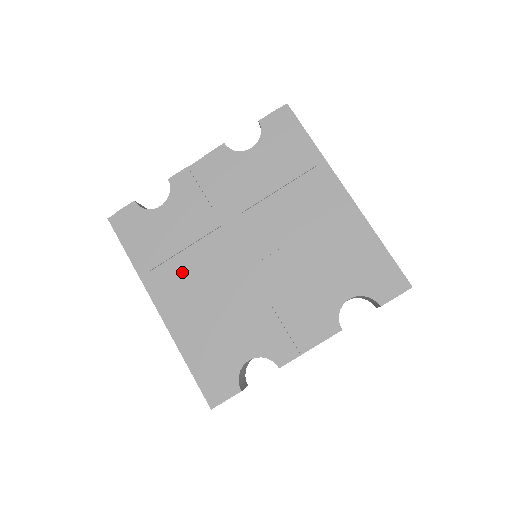
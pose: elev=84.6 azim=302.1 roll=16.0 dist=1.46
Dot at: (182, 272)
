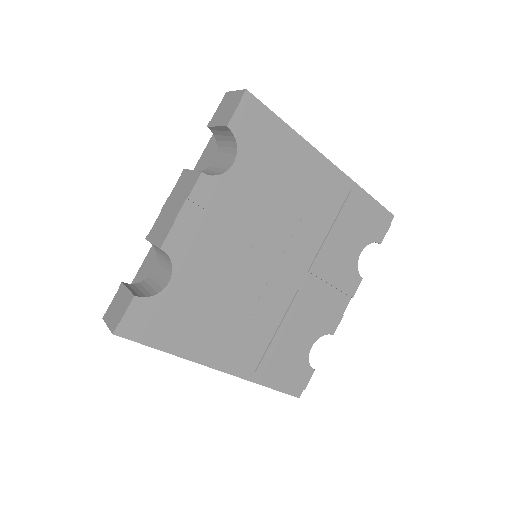
Dot at: (226, 325)
